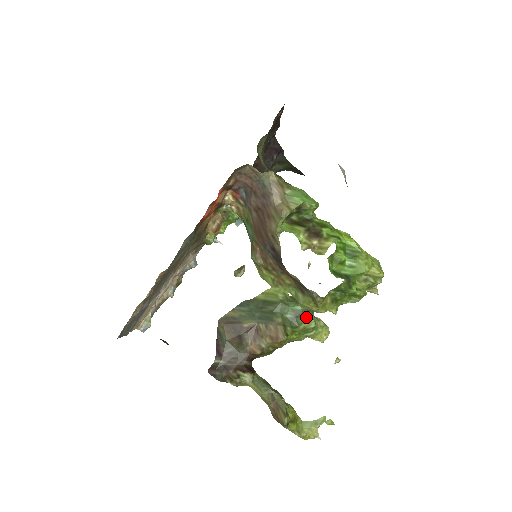
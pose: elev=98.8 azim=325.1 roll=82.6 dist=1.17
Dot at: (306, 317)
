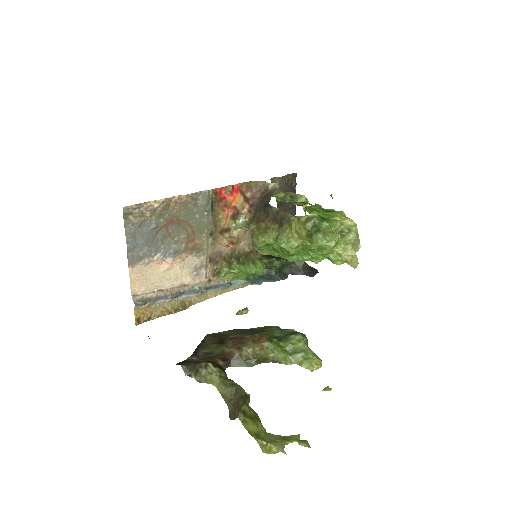
Dot at: (296, 334)
